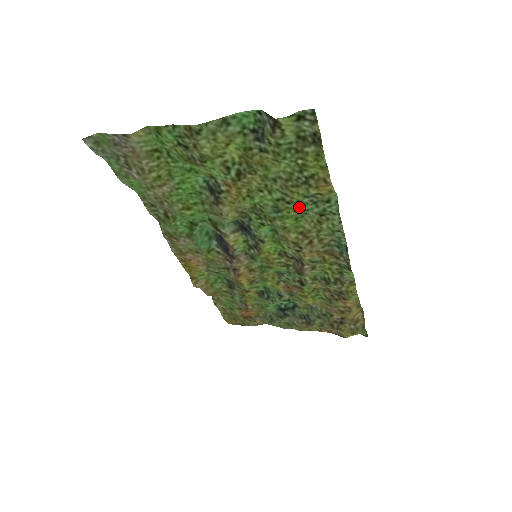
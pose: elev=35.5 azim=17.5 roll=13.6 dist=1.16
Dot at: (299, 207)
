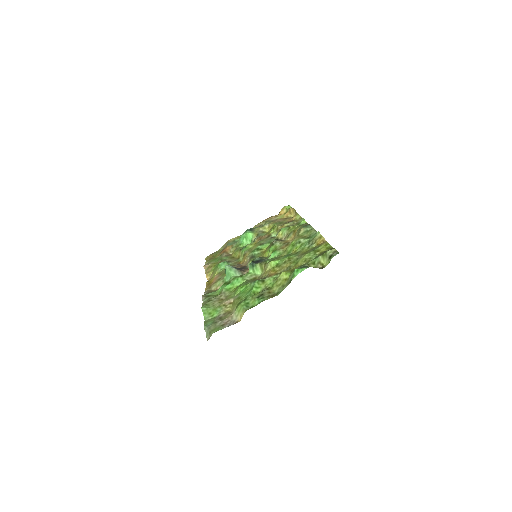
Dot at: (300, 247)
